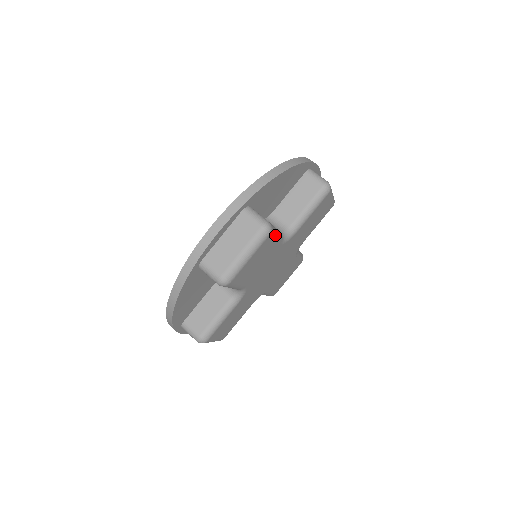
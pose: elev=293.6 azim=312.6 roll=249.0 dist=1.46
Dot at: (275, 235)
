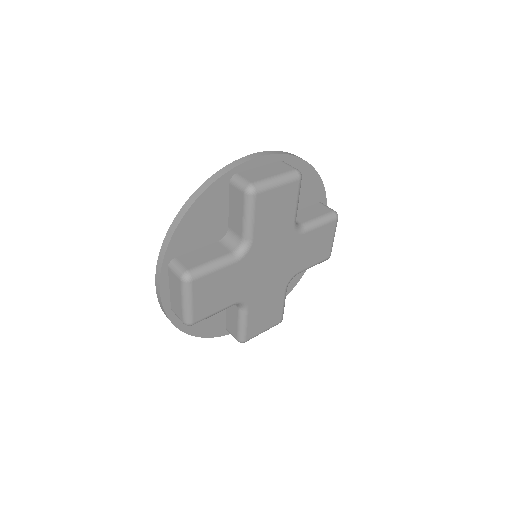
Dot at: occluded
